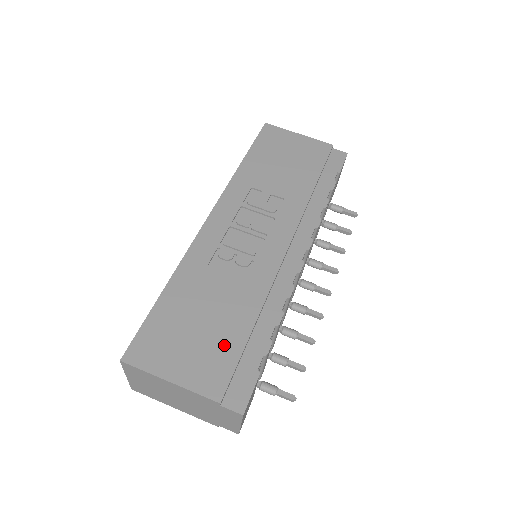
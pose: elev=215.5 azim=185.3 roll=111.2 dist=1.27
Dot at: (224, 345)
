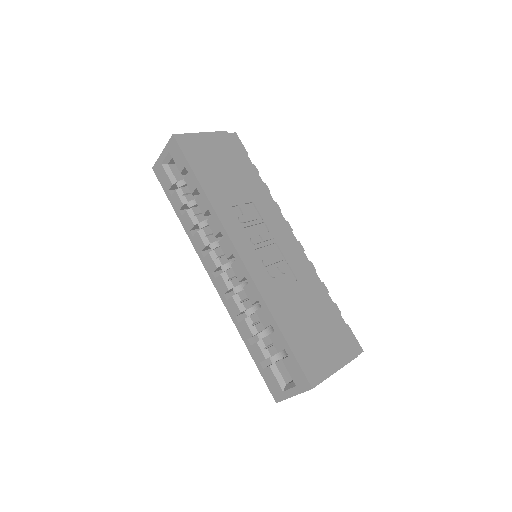
Dot at: (330, 327)
